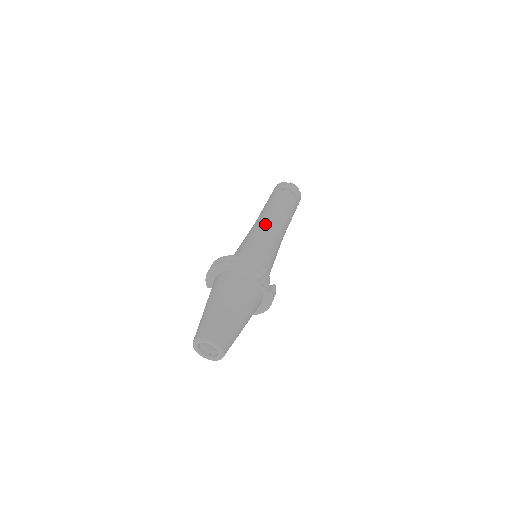
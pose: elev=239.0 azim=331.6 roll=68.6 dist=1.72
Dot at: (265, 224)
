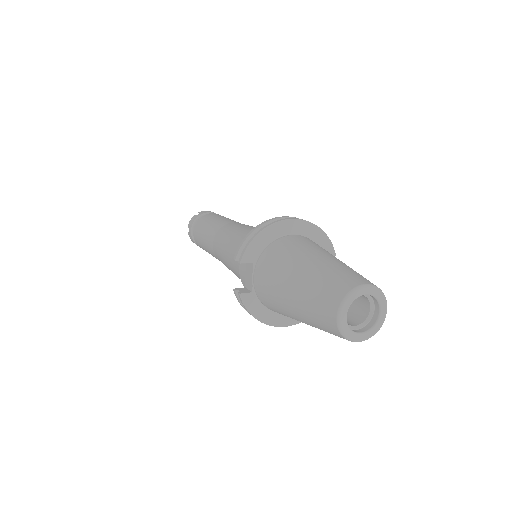
Dot at: occluded
